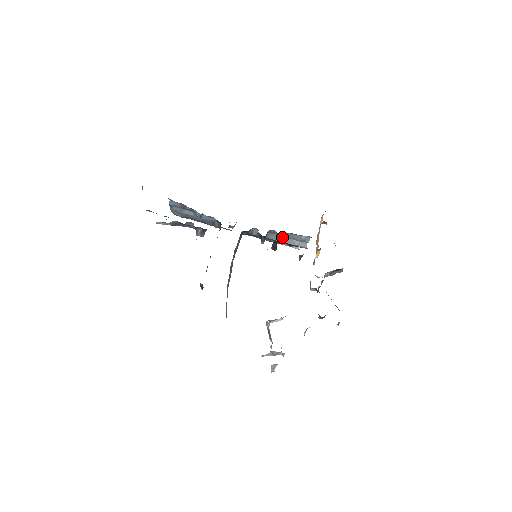
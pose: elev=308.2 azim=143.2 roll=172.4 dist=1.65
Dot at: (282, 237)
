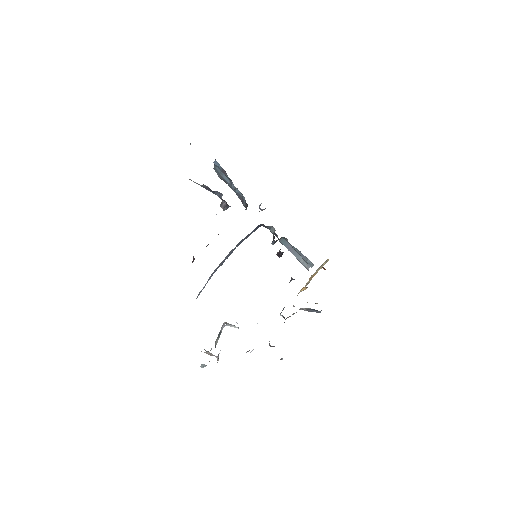
Dot at: (292, 248)
